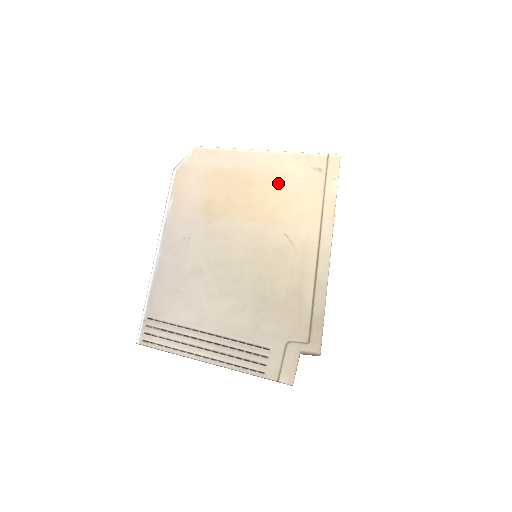
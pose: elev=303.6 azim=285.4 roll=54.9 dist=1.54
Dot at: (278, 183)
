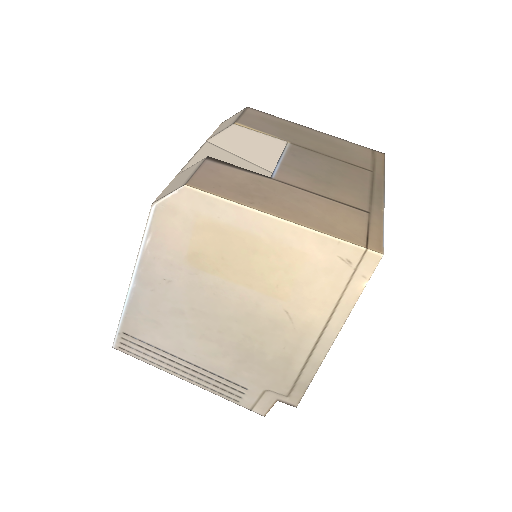
Dot at: (290, 260)
